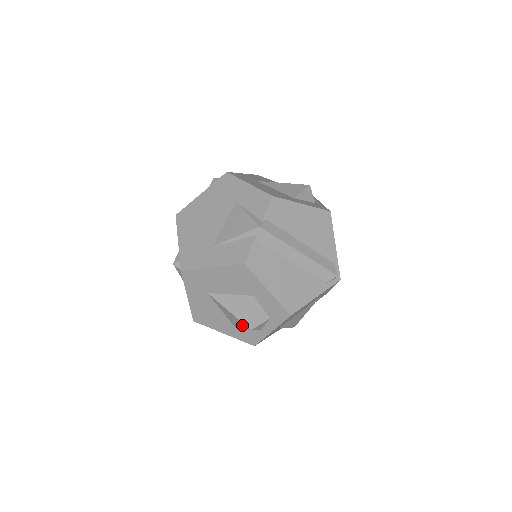
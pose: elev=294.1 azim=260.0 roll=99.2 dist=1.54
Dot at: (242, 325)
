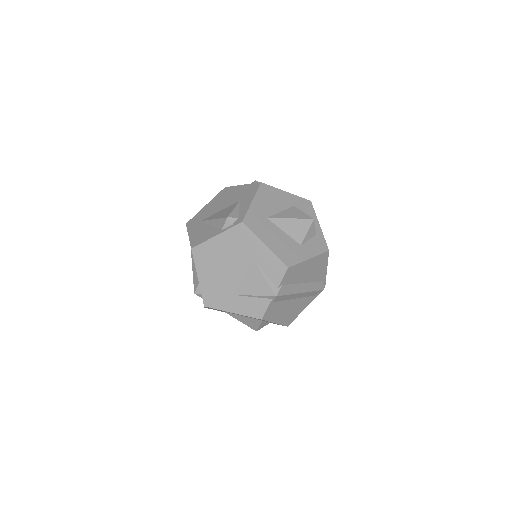
Dot at: occluded
